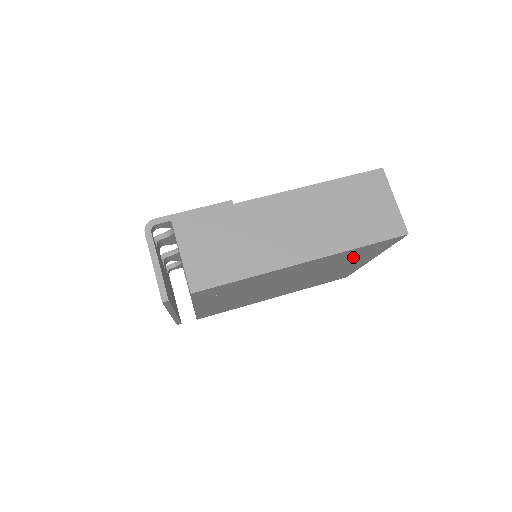
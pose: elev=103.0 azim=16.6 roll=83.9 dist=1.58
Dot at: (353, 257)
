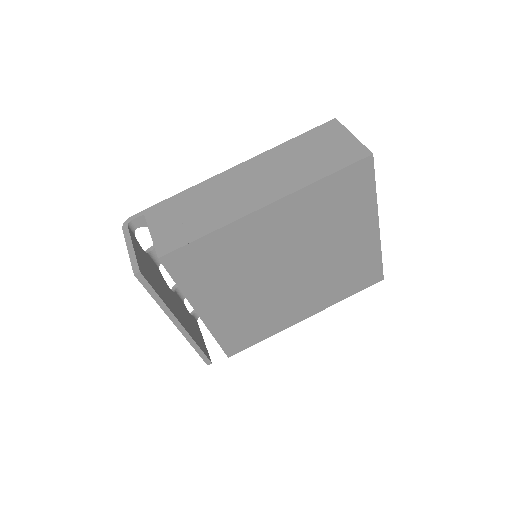
Dot at: (338, 210)
